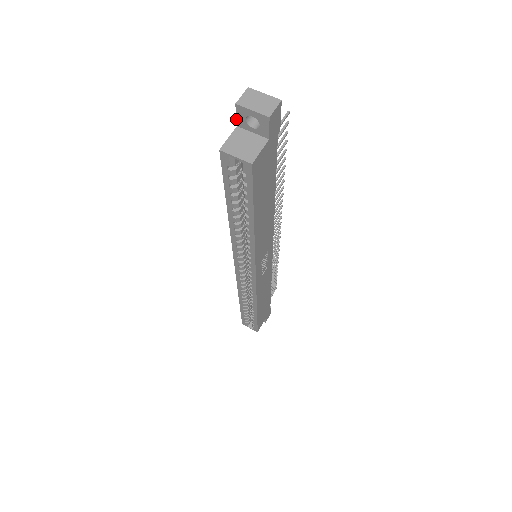
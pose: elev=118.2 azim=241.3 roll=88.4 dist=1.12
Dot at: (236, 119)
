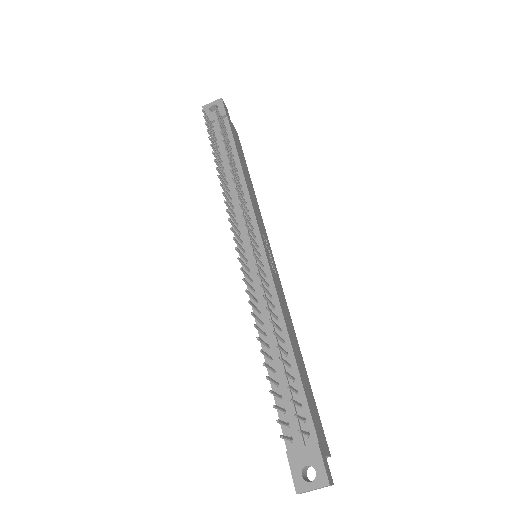
Dot at: occluded
